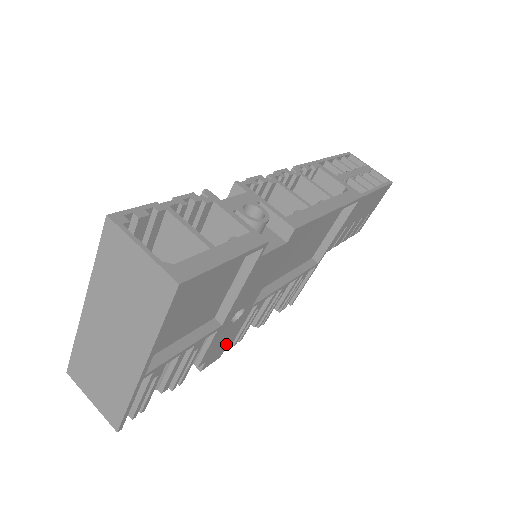
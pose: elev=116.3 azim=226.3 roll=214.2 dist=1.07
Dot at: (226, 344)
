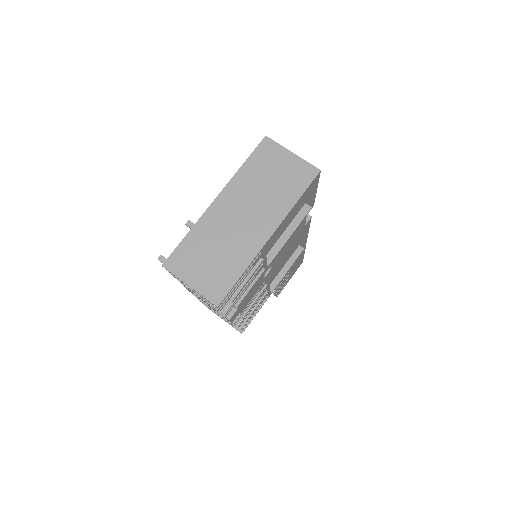
Dot at: (243, 307)
